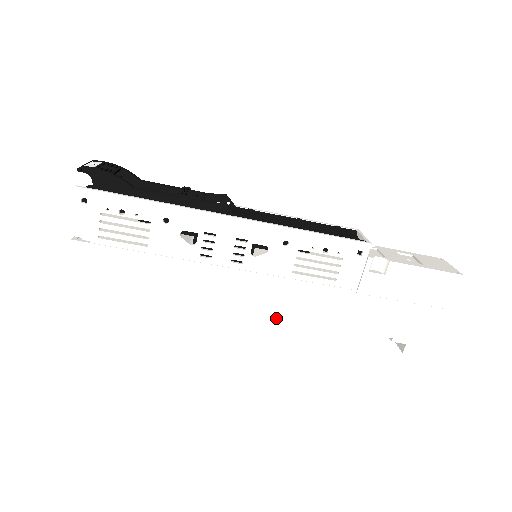
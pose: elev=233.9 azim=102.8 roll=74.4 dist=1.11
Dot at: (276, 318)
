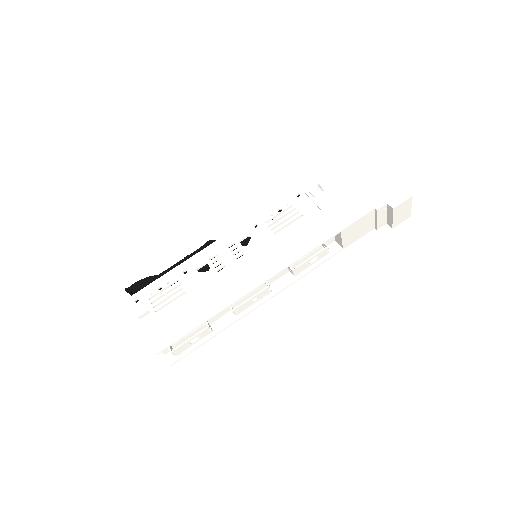
Dot at: (294, 262)
